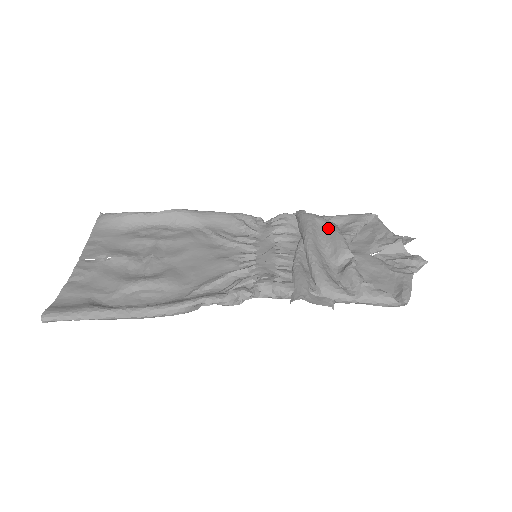
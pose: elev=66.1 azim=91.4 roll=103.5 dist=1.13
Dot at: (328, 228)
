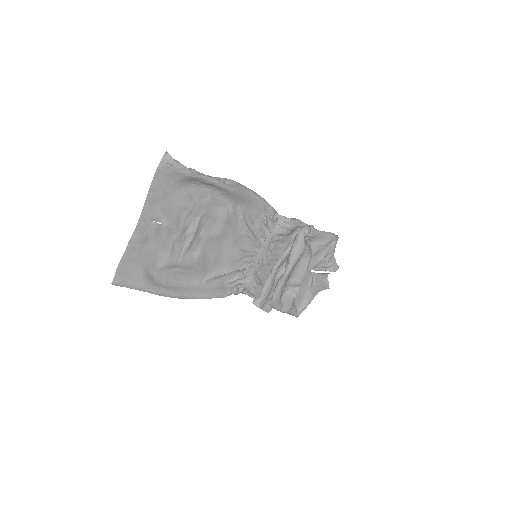
Dot at: (305, 261)
